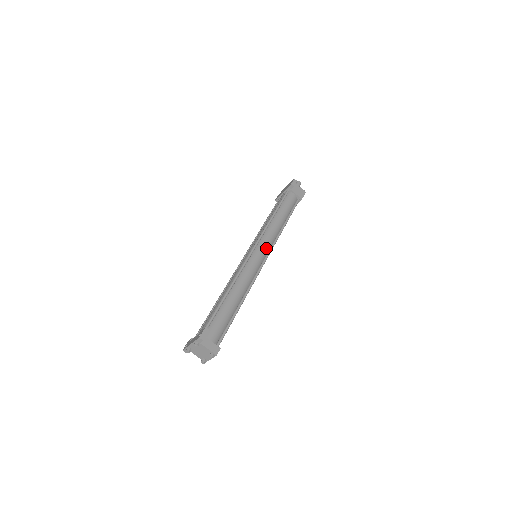
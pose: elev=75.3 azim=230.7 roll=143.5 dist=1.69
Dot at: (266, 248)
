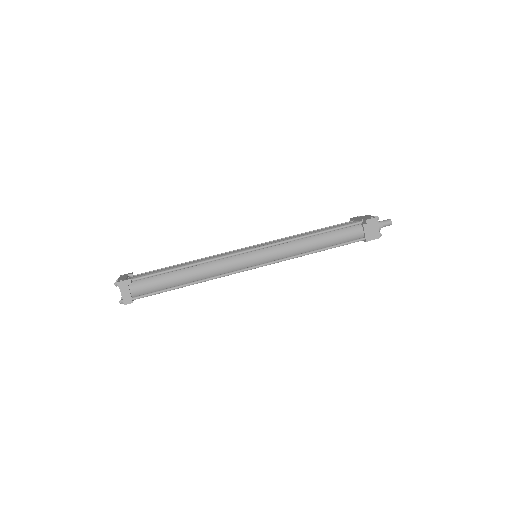
Dot at: (268, 258)
